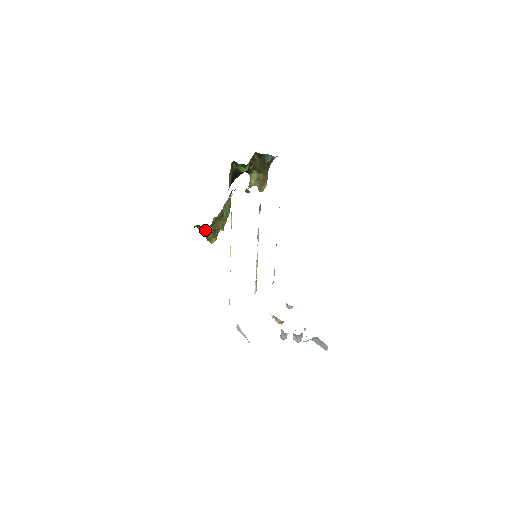
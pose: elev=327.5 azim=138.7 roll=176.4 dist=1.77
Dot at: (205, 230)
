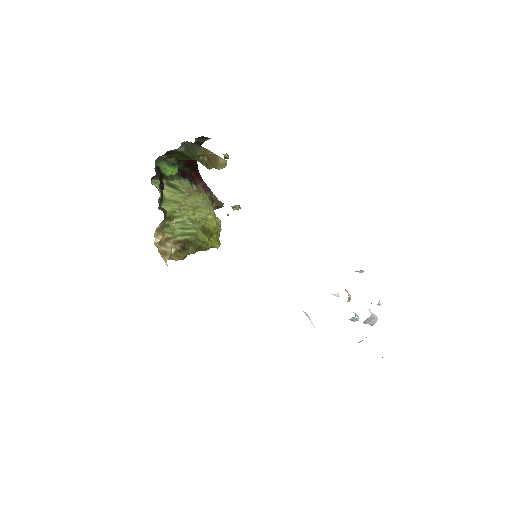
Dot at: occluded
